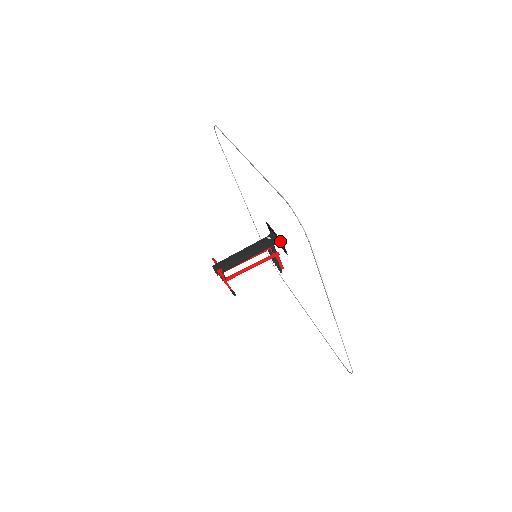
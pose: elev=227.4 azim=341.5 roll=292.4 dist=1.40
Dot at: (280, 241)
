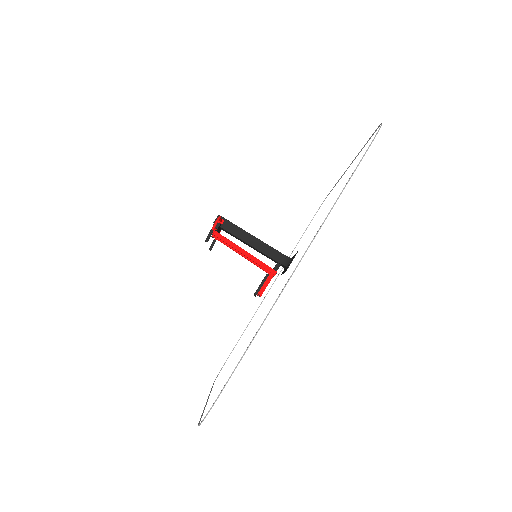
Dot at: occluded
